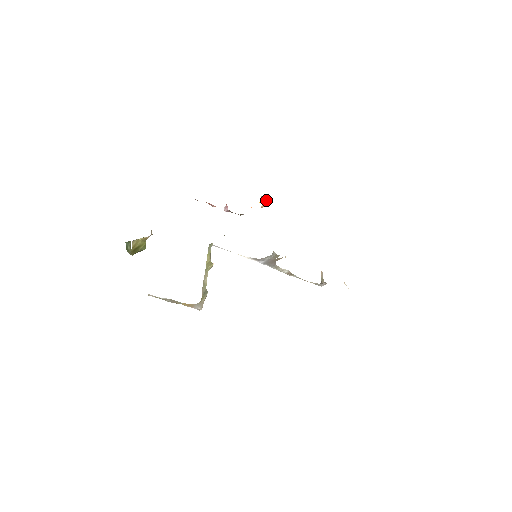
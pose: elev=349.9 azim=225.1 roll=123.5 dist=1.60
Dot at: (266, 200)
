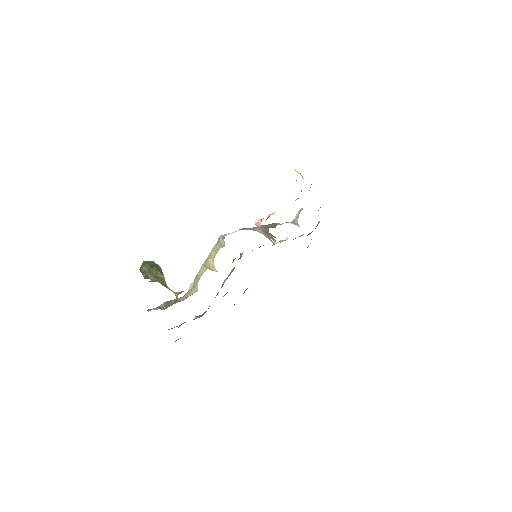
Dot at: occluded
